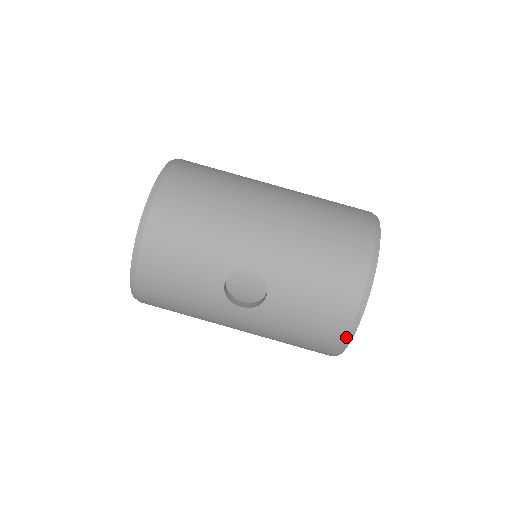
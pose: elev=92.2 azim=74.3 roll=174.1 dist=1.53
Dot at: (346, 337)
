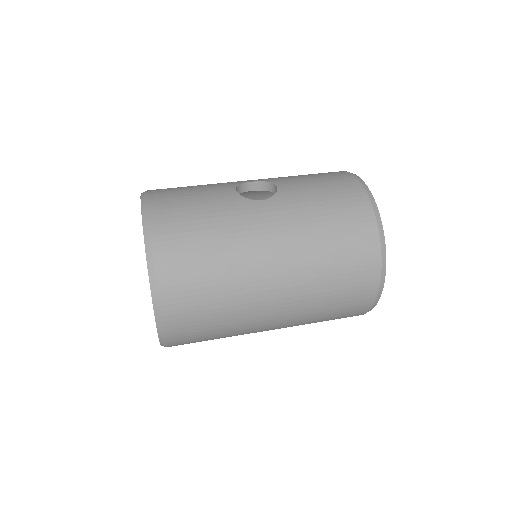
Dot at: (364, 190)
